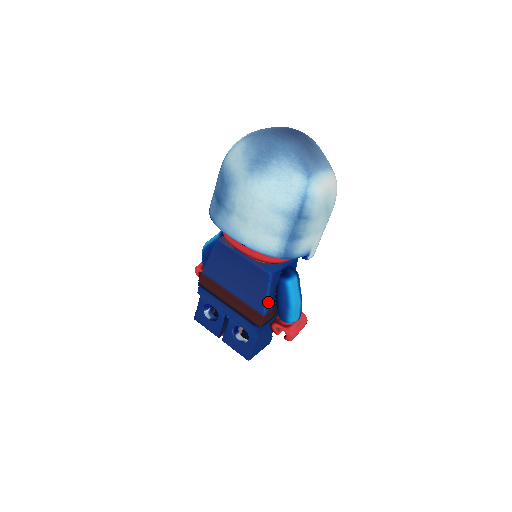
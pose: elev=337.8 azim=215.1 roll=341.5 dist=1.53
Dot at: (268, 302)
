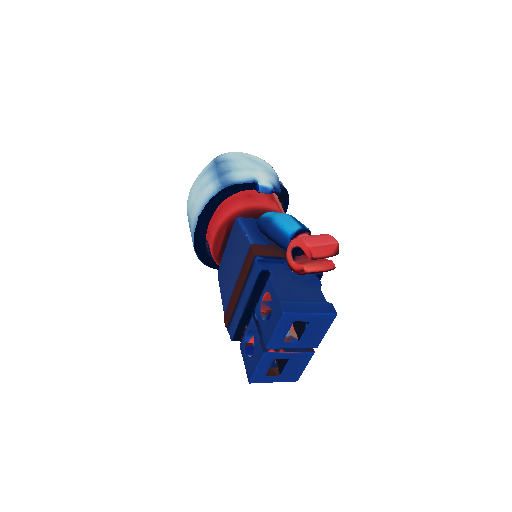
Dot at: (251, 236)
